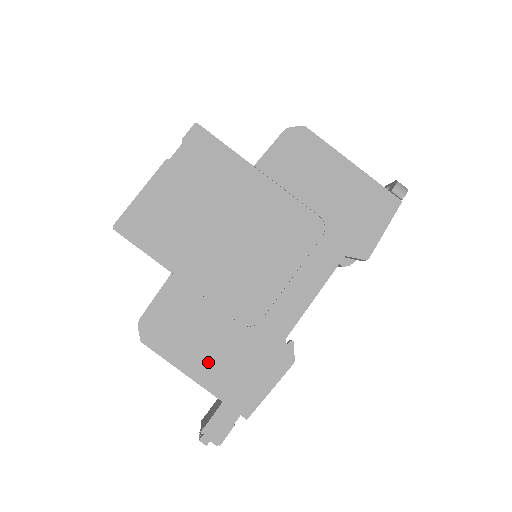
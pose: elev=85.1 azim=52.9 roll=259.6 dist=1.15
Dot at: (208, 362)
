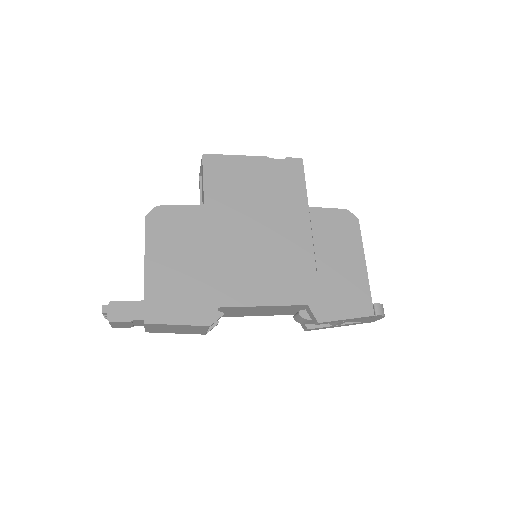
Dot at: (164, 267)
